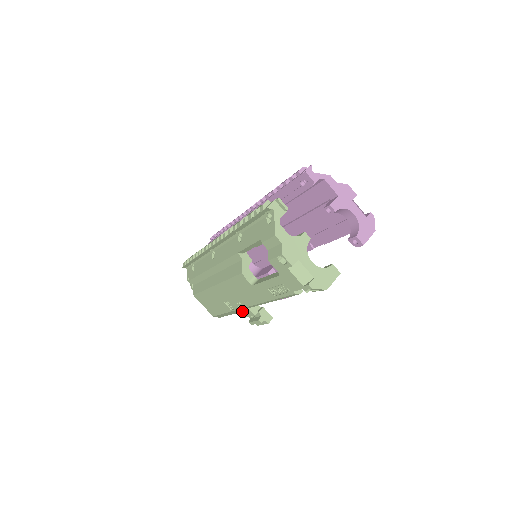
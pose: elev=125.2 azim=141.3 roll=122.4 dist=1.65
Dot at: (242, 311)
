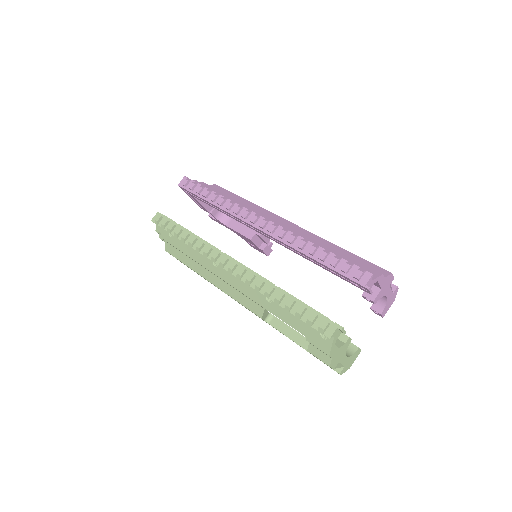
Dot at: occluded
